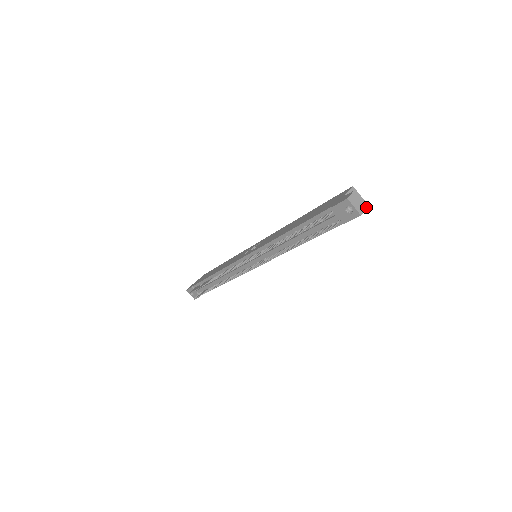
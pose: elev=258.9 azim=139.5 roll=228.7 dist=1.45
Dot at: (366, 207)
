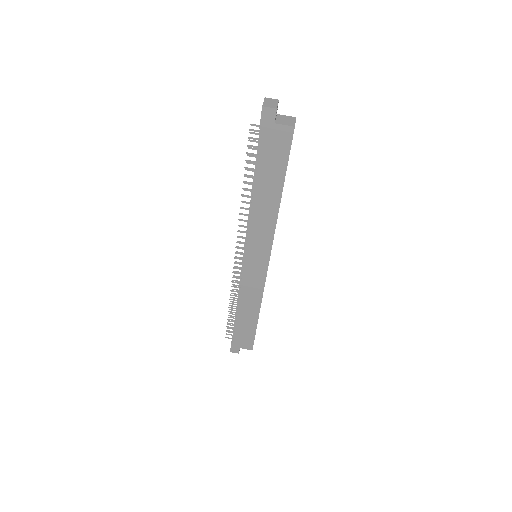
Dot at: (276, 108)
